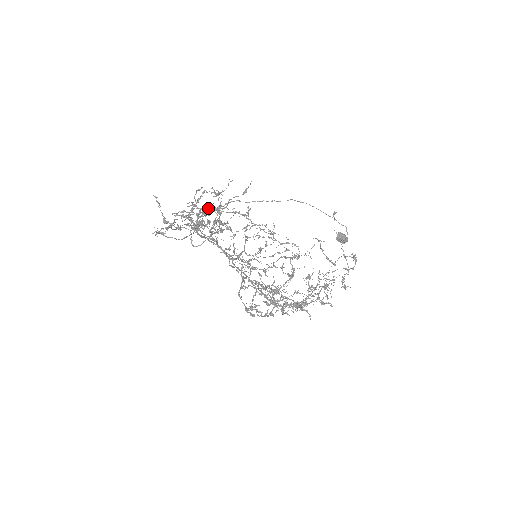
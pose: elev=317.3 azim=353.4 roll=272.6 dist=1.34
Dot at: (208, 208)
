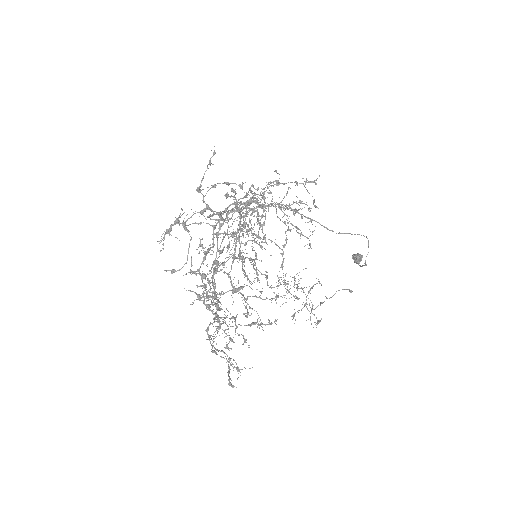
Dot at: (209, 309)
